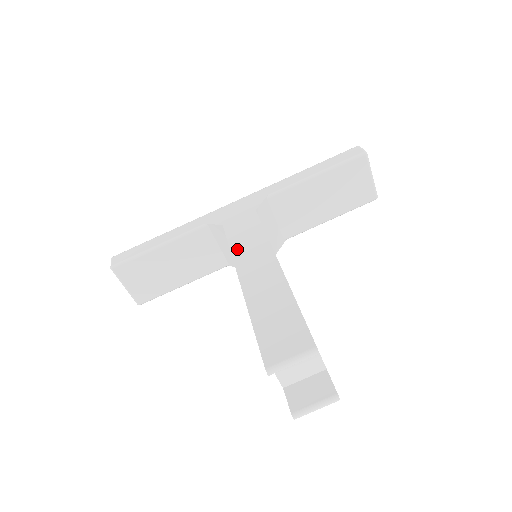
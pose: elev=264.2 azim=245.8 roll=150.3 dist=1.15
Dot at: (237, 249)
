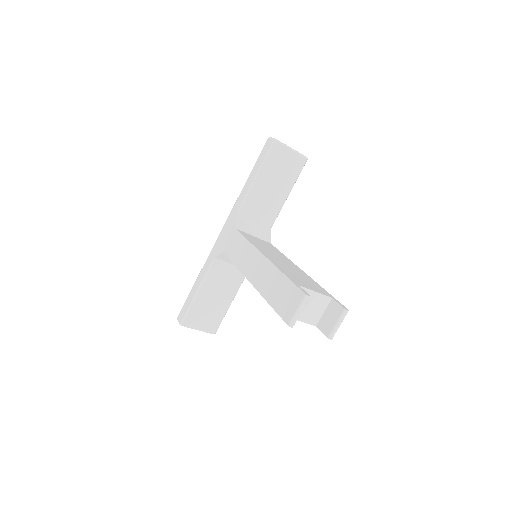
Dot at: (239, 263)
